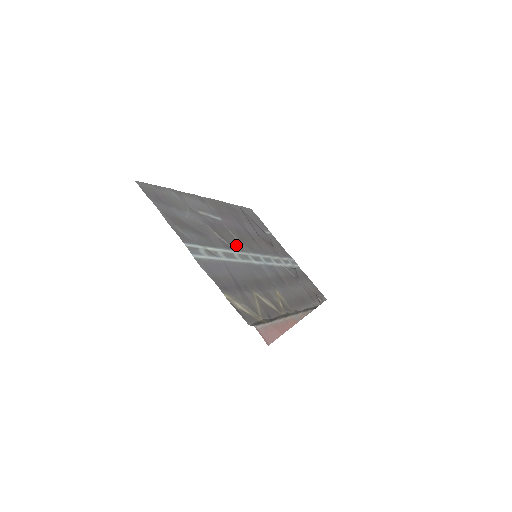
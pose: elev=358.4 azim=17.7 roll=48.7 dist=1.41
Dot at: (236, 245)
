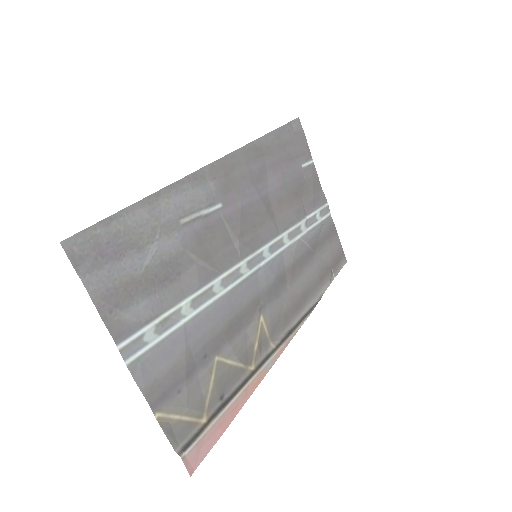
Dot at: (227, 257)
